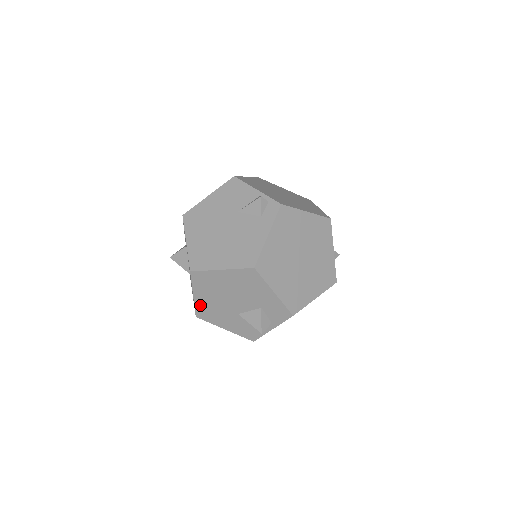
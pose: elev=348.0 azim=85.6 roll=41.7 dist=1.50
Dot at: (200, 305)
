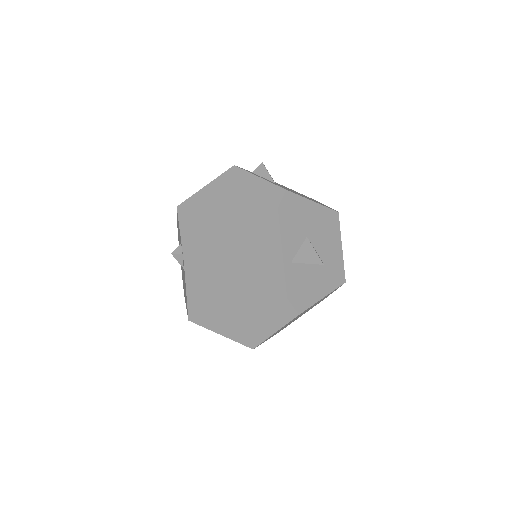
Dot at: occluded
